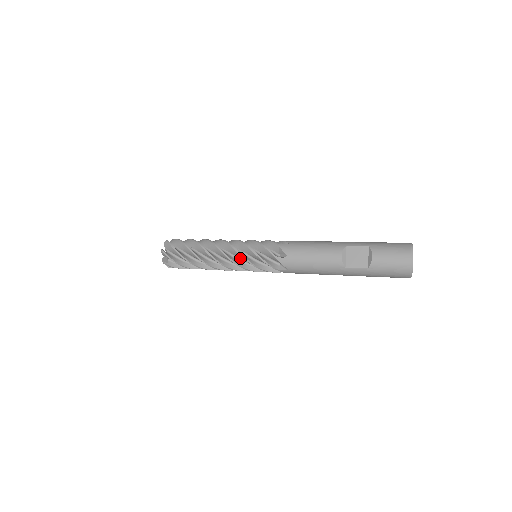
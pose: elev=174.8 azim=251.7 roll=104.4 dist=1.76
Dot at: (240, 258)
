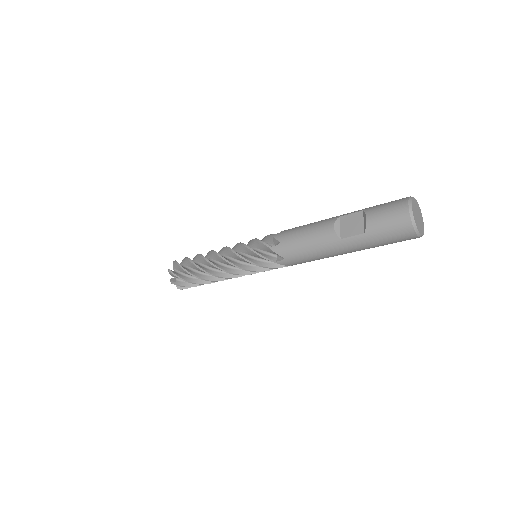
Dot at: (238, 259)
